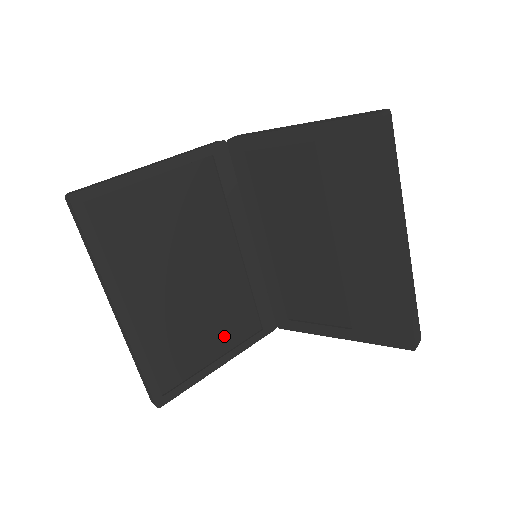
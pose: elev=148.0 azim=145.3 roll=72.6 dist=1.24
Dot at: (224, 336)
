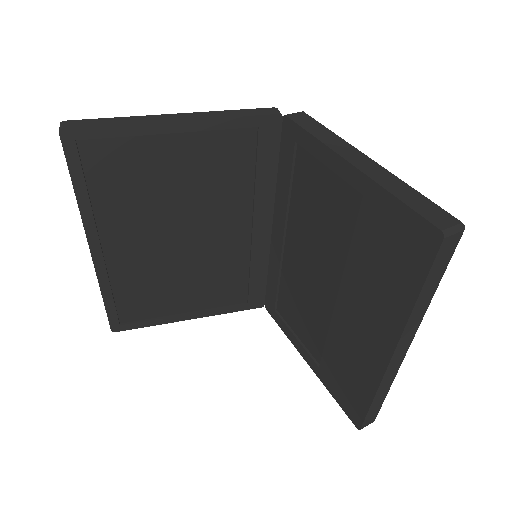
Dot at: (203, 297)
